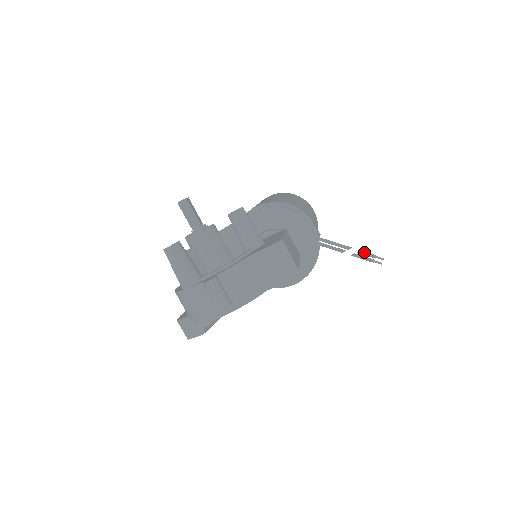
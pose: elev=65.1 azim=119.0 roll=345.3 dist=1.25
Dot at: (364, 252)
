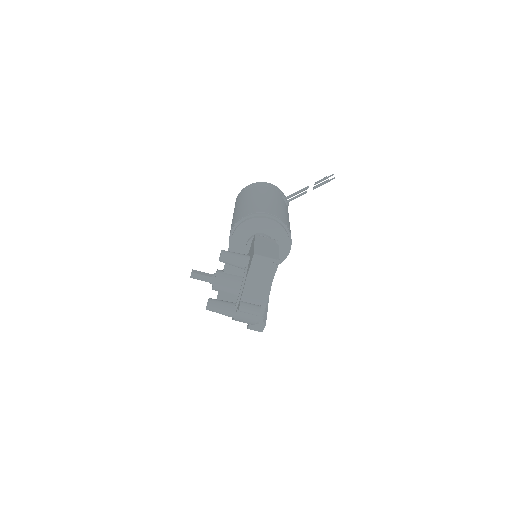
Dot at: (318, 181)
